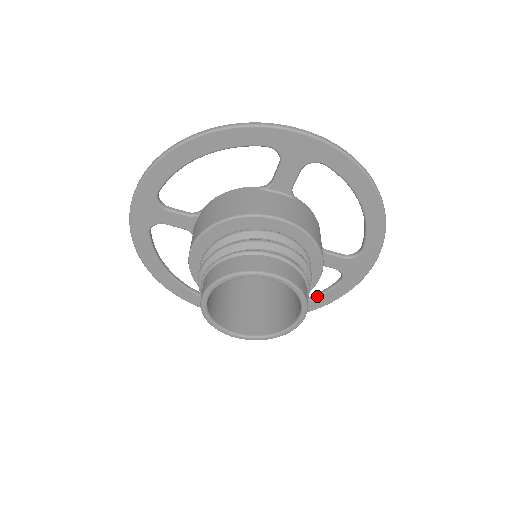
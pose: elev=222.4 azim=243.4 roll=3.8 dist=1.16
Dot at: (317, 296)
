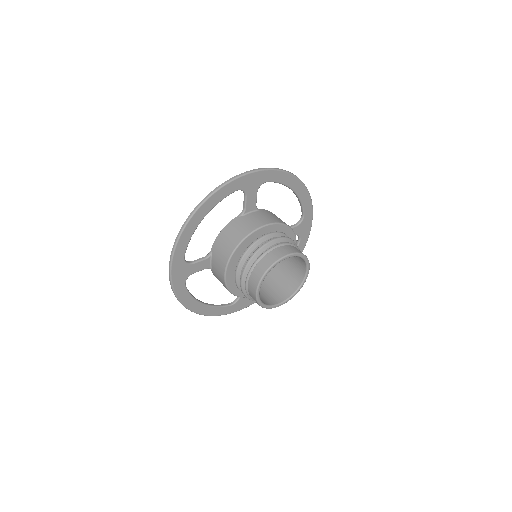
Dot at: occluded
